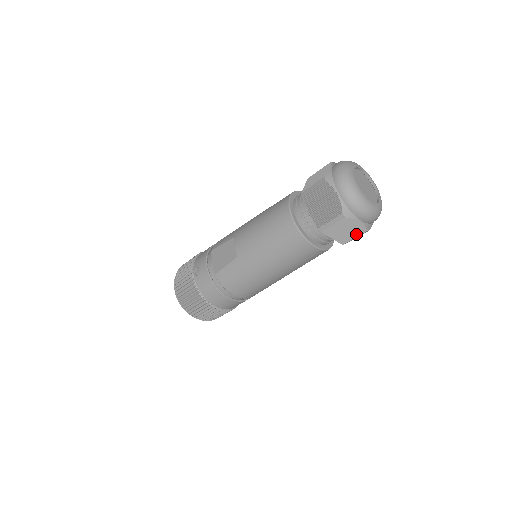
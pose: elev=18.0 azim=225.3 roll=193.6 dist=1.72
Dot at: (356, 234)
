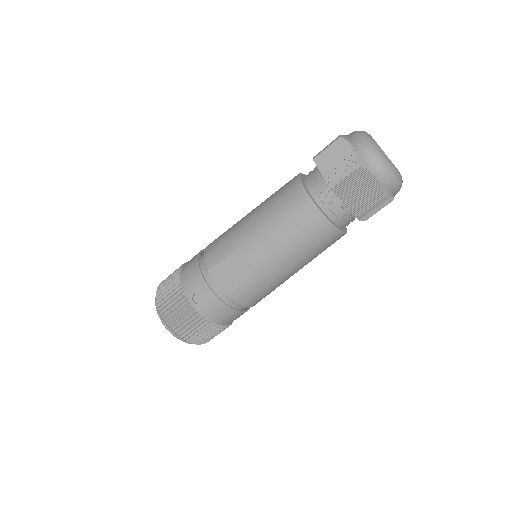
Dot at: (382, 207)
